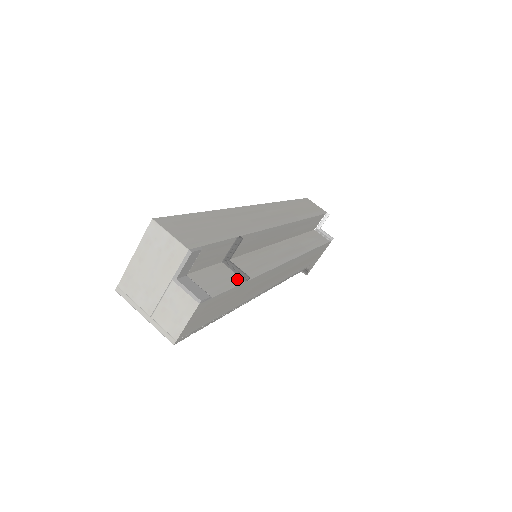
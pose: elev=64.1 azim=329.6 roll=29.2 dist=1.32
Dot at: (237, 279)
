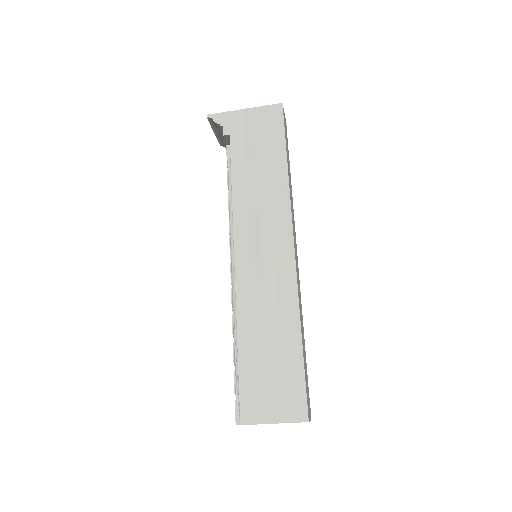
Dot at: occluded
